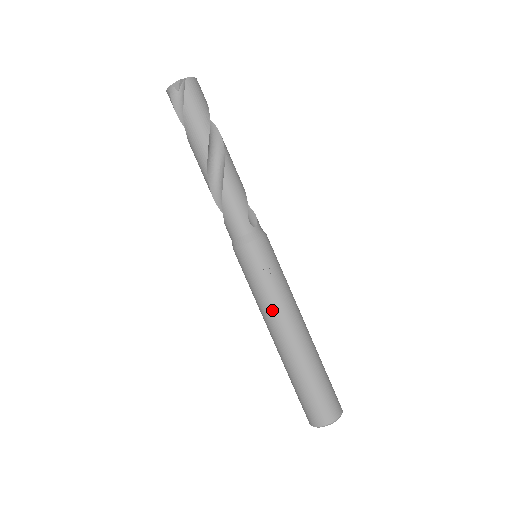
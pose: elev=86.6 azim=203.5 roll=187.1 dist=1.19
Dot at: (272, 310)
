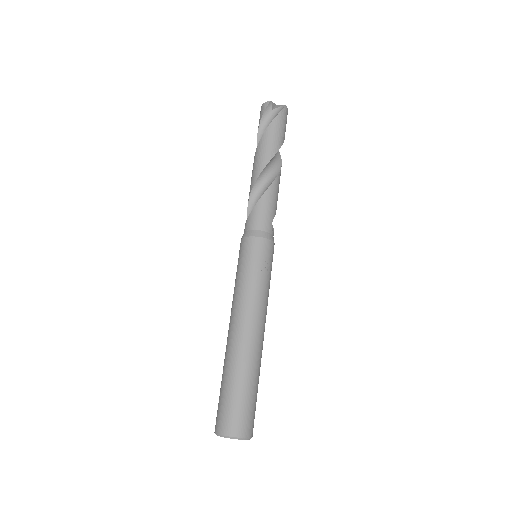
Dot at: (251, 302)
